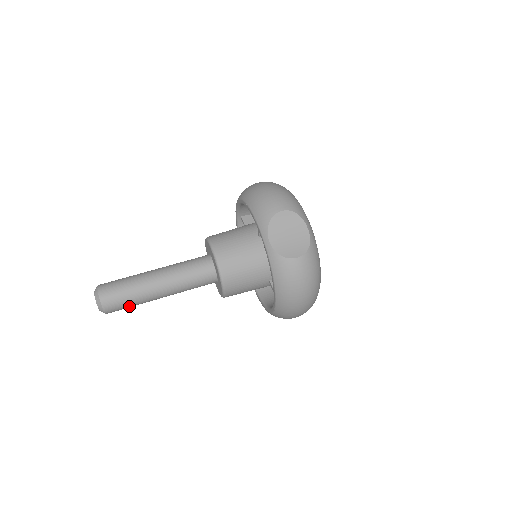
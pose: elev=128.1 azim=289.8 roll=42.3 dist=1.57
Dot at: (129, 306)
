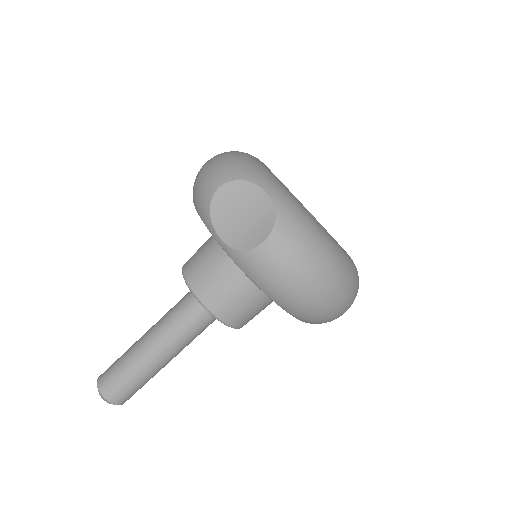
Dot at: (138, 386)
